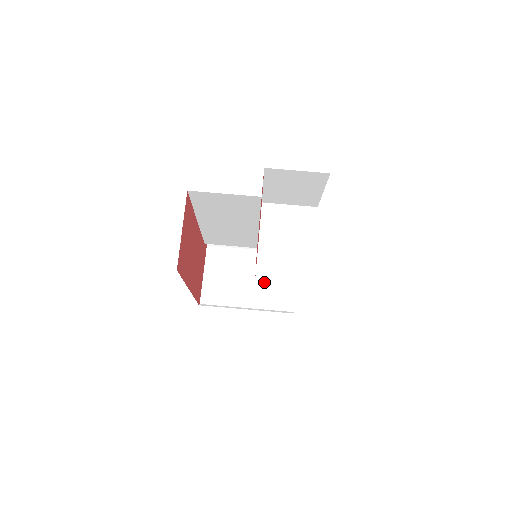
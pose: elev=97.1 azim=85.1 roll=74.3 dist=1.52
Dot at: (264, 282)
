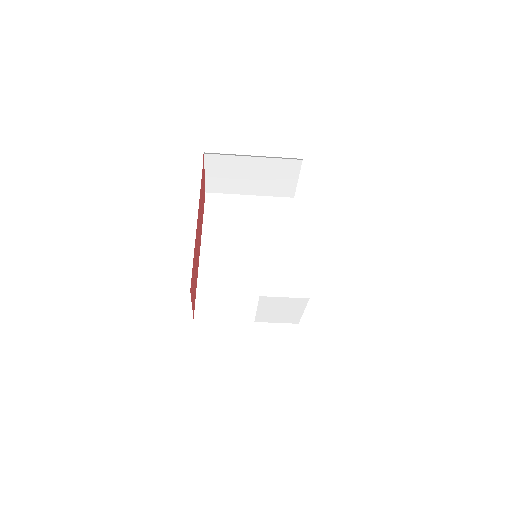
Dot at: (266, 179)
